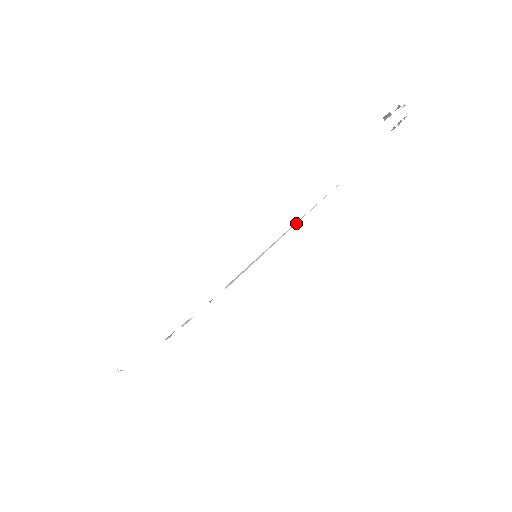
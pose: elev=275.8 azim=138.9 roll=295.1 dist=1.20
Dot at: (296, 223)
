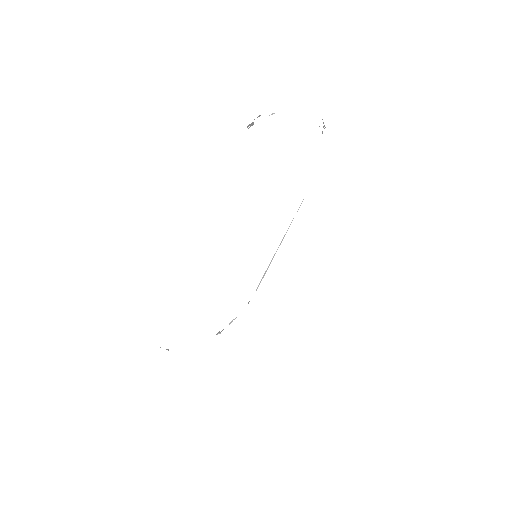
Dot at: (289, 226)
